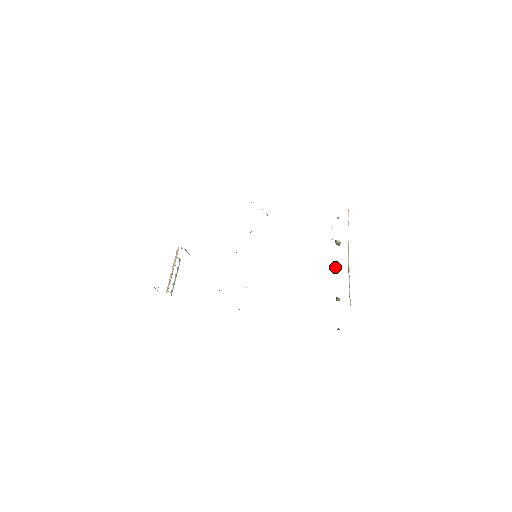
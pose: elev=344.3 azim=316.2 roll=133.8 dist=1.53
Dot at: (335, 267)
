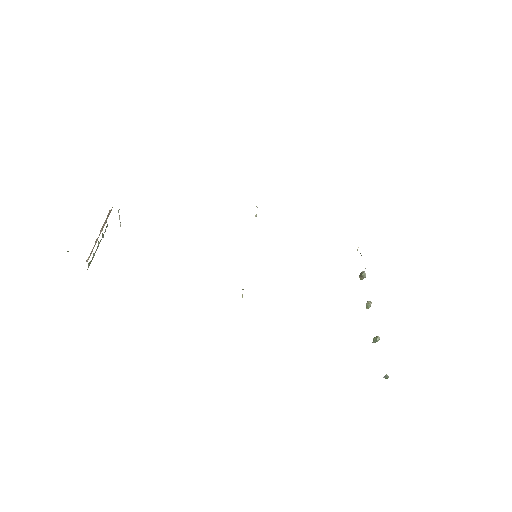
Dot at: (369, 301)
